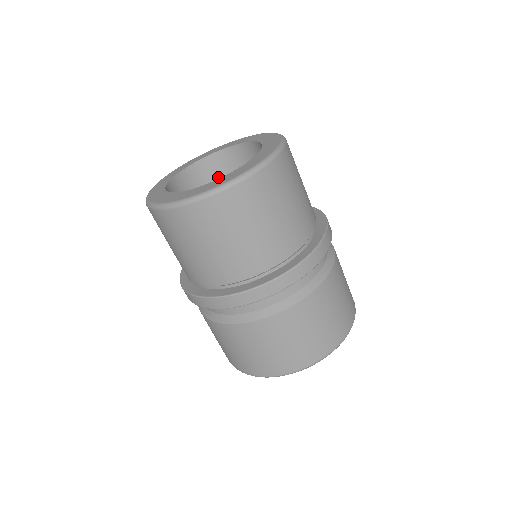
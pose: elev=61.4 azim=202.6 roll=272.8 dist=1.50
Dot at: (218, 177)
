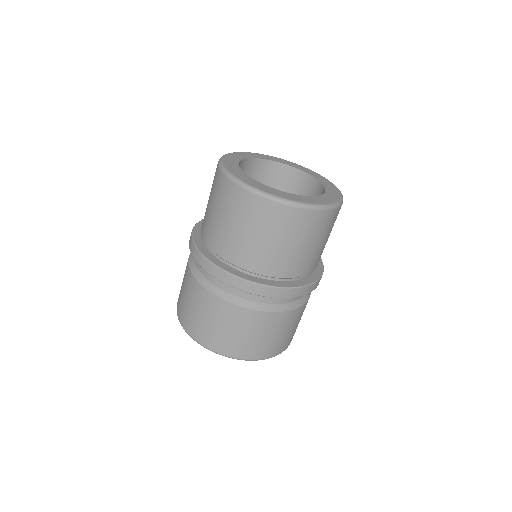
Dot at: occluded
